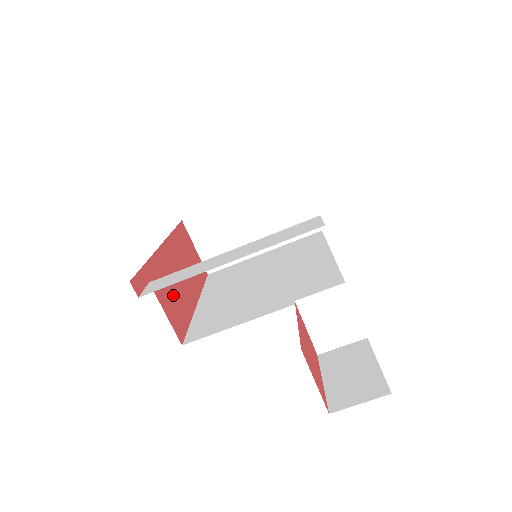
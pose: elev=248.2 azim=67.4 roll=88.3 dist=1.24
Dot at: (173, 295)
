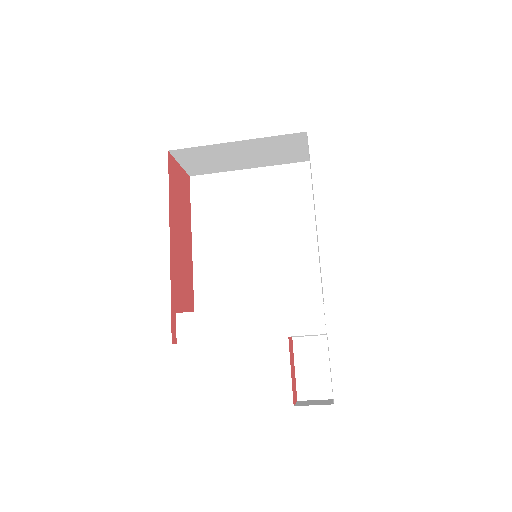
Dot at: (184, 282)
